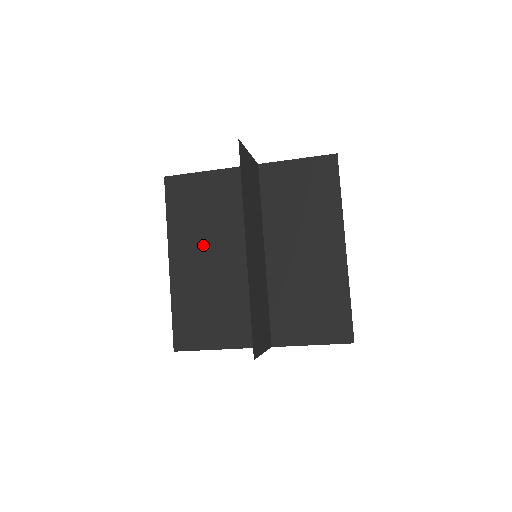
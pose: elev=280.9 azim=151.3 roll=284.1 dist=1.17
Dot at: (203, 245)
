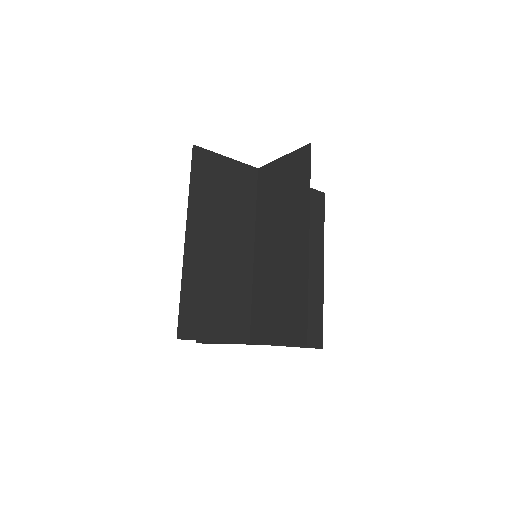
Dot at: (221, 230)
